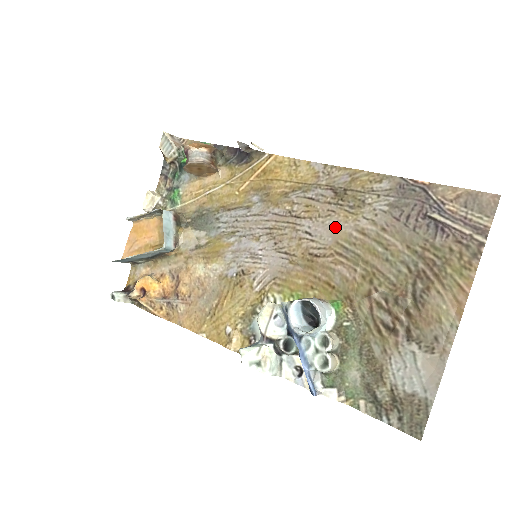
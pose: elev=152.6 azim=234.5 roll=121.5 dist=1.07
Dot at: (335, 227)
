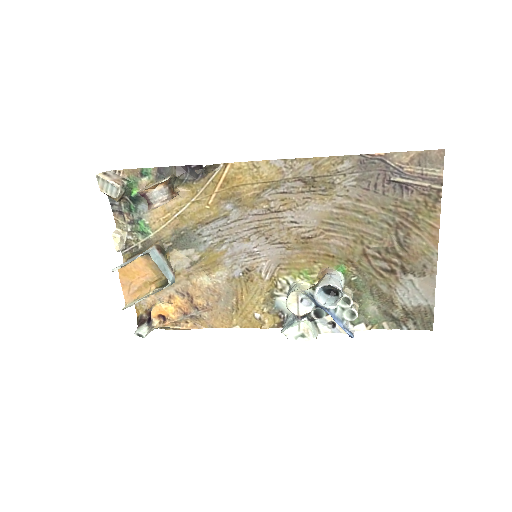
Dot at: (316, 210)
